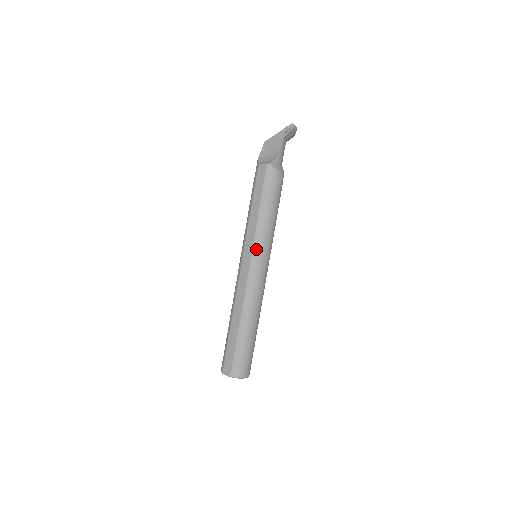
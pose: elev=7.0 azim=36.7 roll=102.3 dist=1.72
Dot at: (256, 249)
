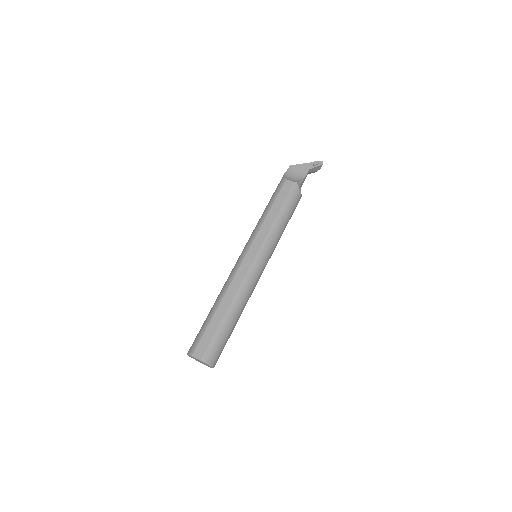
Dot at: (264, 248)
